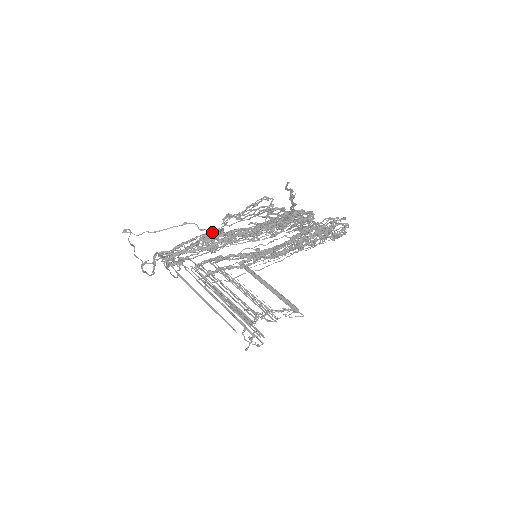
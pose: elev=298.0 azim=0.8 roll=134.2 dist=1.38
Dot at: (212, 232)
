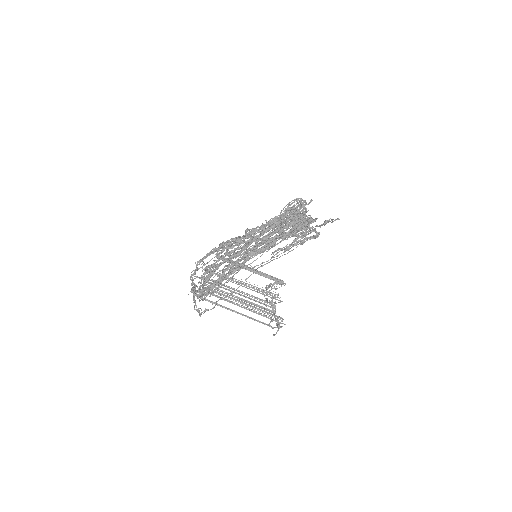
Dot at: (215, 248)
